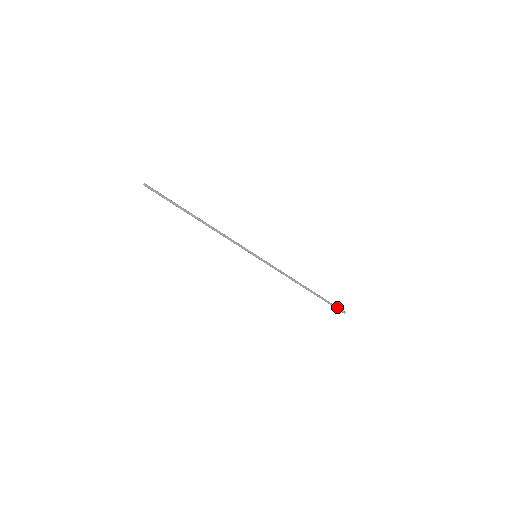
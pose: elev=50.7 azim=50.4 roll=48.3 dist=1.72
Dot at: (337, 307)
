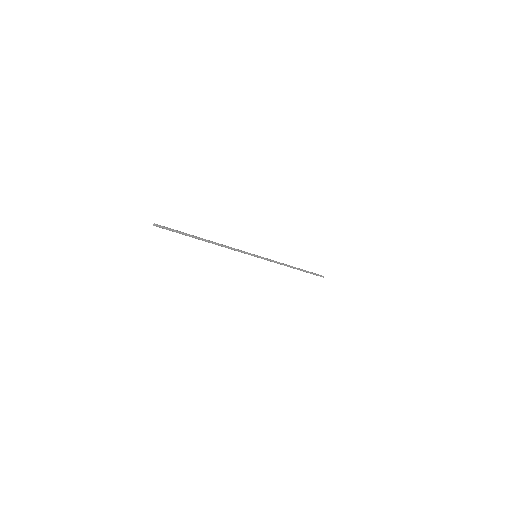
Dot at: (318, 274)
